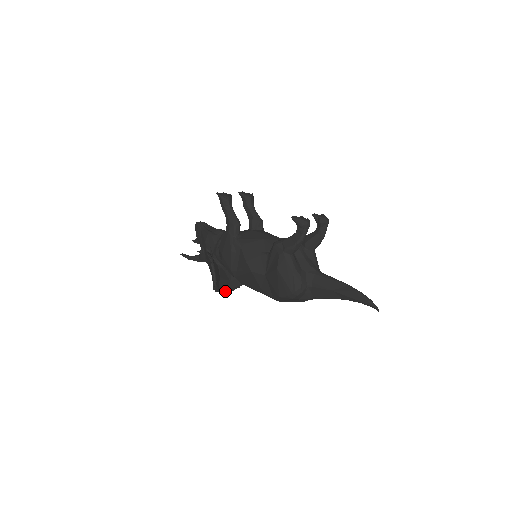
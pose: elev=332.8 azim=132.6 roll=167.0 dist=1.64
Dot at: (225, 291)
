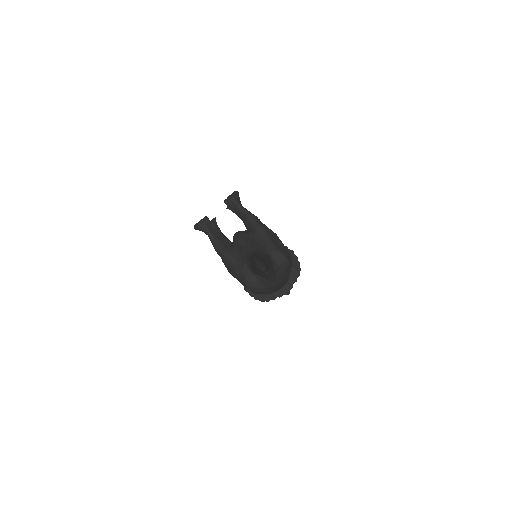
Dot at: (281, 294)
